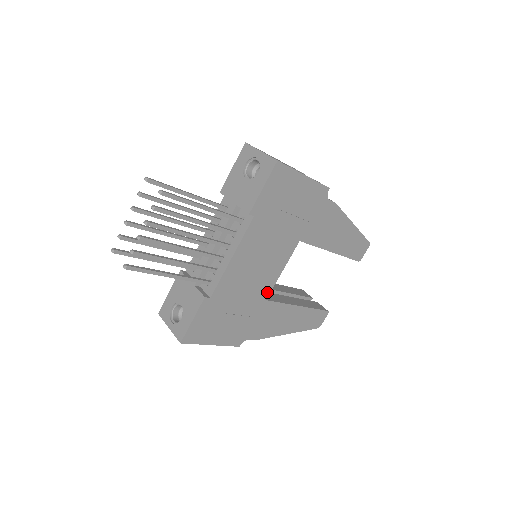
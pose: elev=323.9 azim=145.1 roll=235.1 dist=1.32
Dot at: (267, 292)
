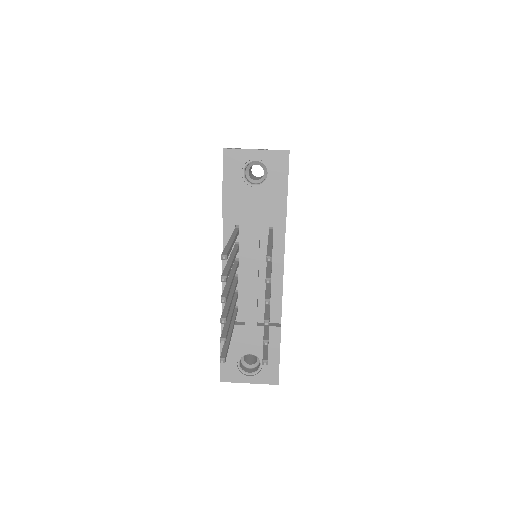
Dot at: occluded
